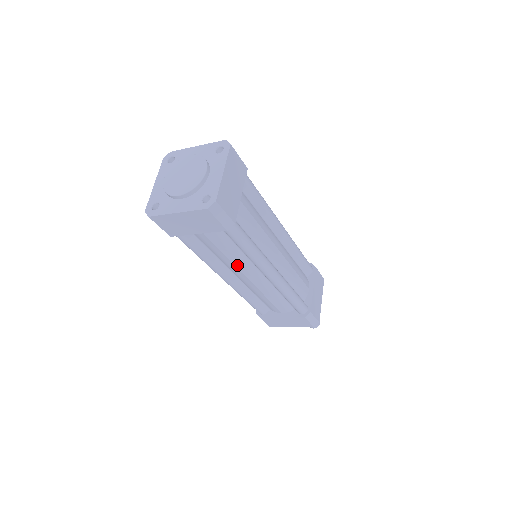
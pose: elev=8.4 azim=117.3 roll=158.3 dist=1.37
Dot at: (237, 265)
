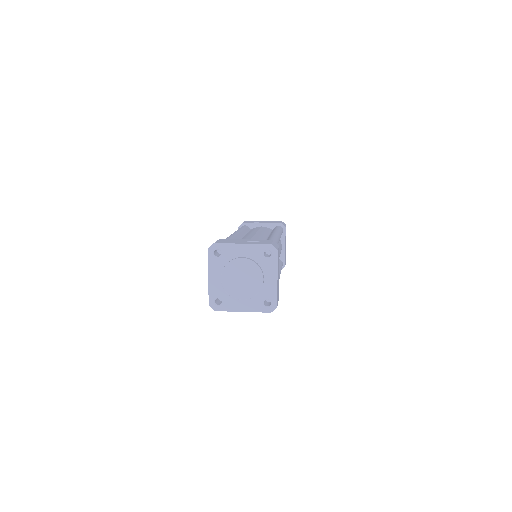
Dot at: occluded
